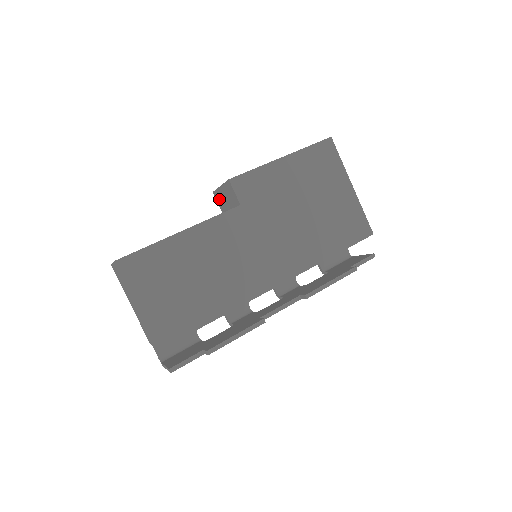
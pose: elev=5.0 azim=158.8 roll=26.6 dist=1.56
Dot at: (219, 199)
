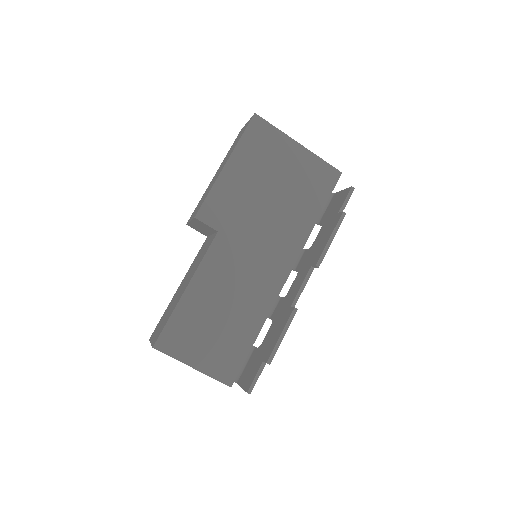
Dot at: (195, 228)
